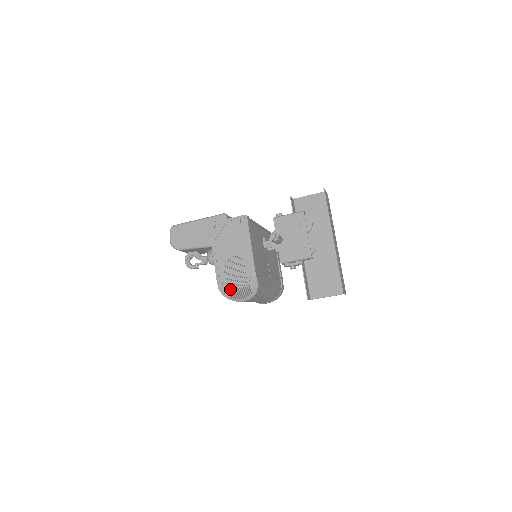
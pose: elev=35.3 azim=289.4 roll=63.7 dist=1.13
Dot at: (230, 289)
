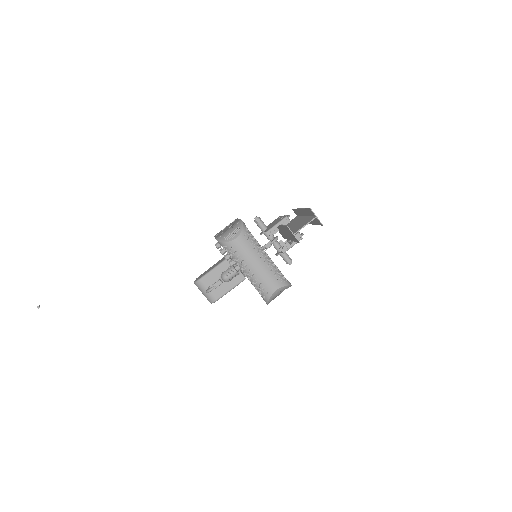
Dot at: (225, 237)
